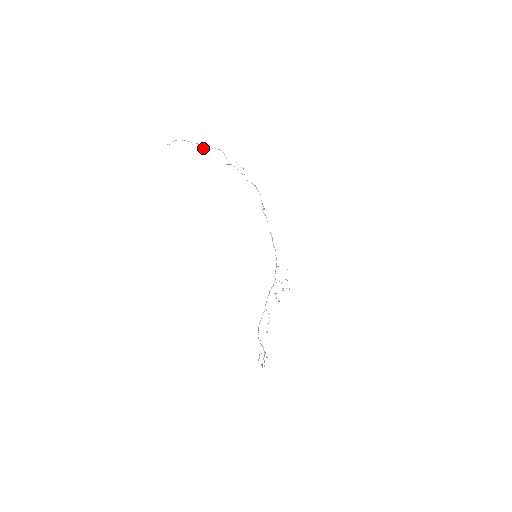
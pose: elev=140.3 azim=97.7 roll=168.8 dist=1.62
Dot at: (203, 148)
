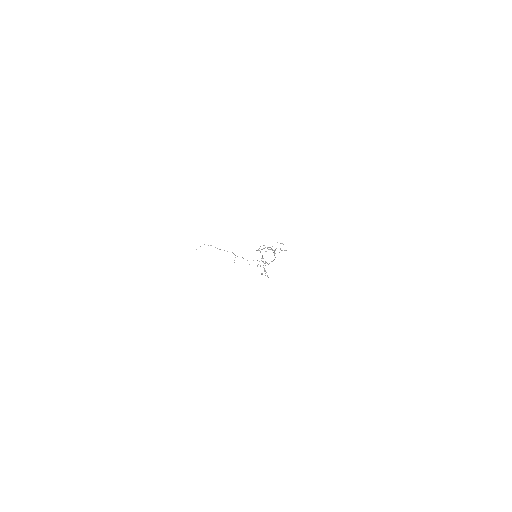
Dot at: (217, 248)
